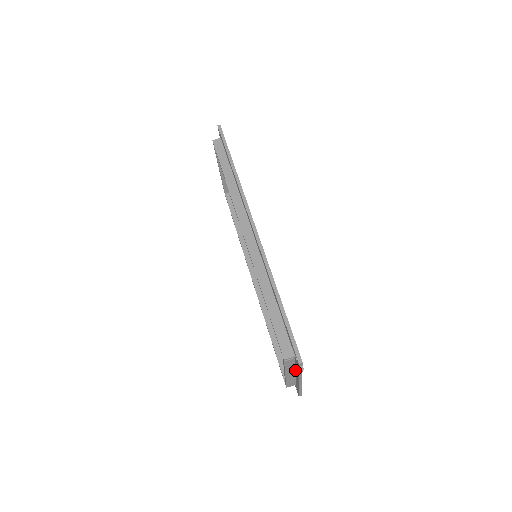
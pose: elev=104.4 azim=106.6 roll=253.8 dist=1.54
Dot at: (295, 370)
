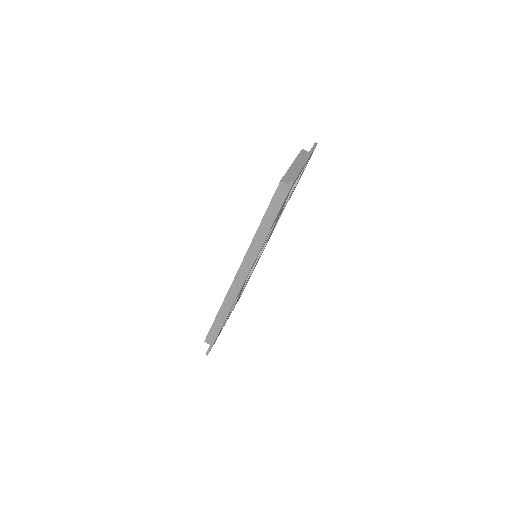
Dot at: occluded
